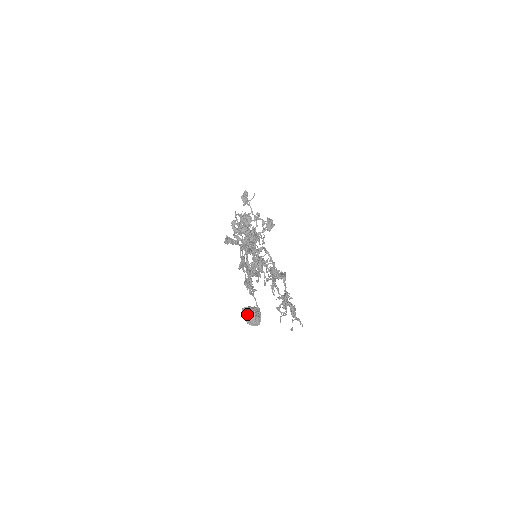
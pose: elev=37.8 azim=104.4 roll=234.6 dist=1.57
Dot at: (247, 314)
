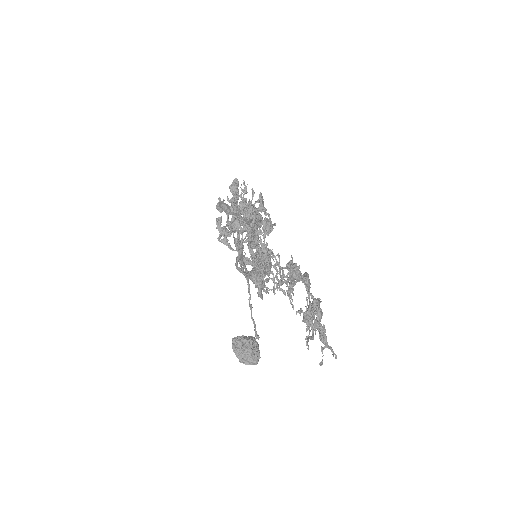
Dot at: (240, 346)
